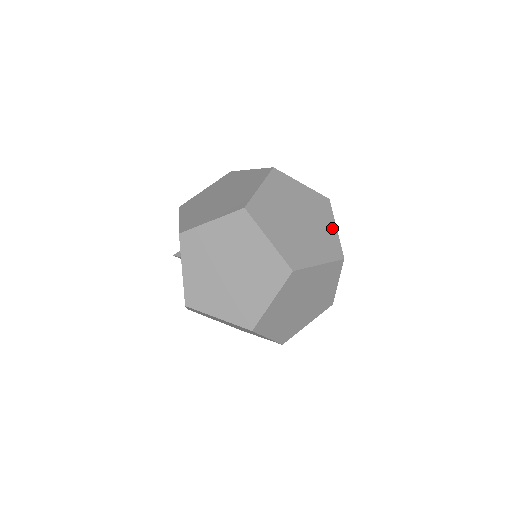
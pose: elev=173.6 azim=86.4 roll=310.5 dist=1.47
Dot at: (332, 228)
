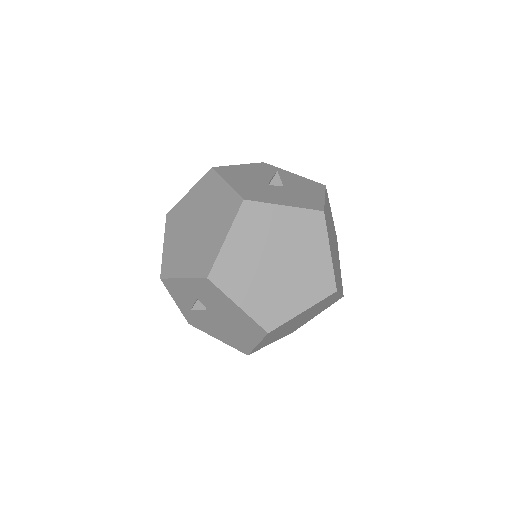
Dot at: (332, 218)
